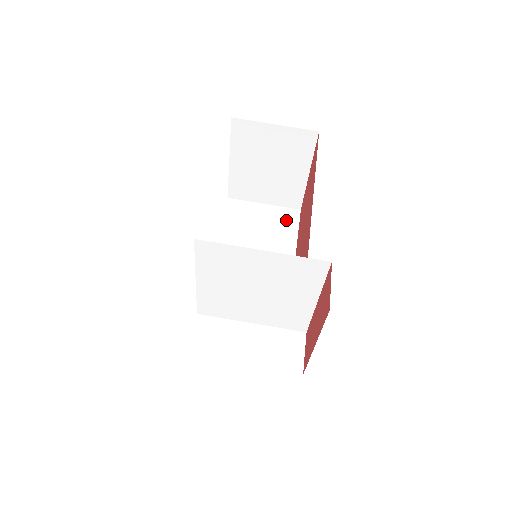
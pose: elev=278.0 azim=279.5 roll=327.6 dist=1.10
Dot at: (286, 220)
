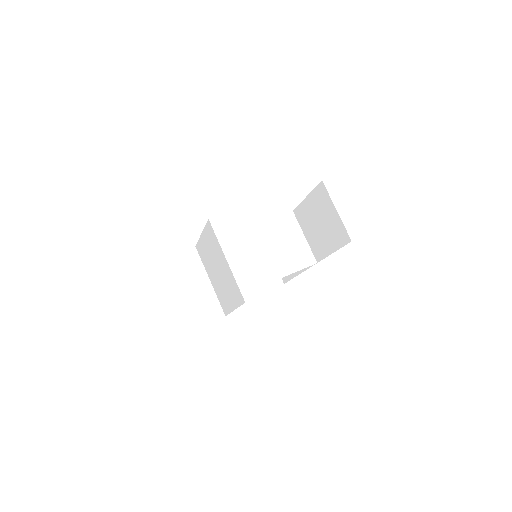
Dot at: (301, 258)
